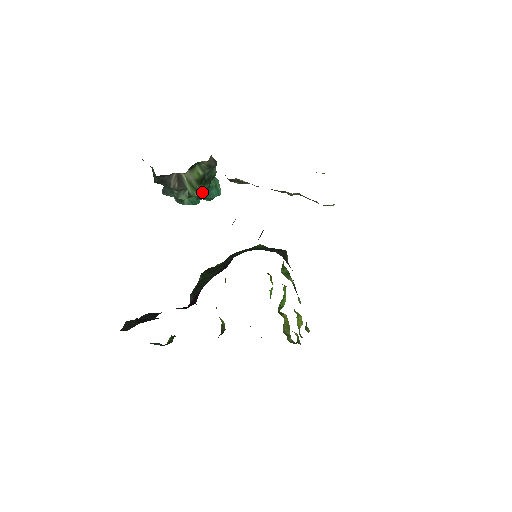
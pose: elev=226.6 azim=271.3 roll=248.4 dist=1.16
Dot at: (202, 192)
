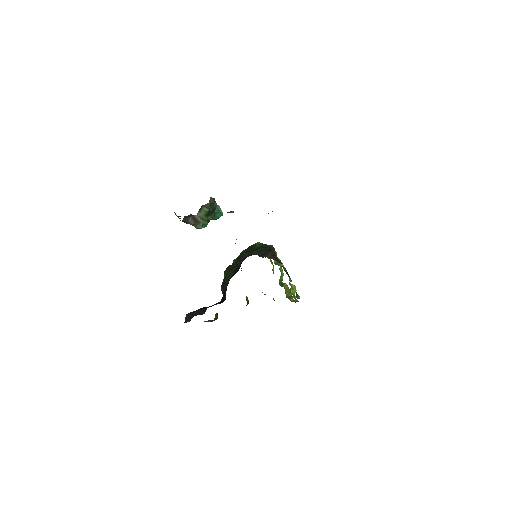
Dot at: occluded
